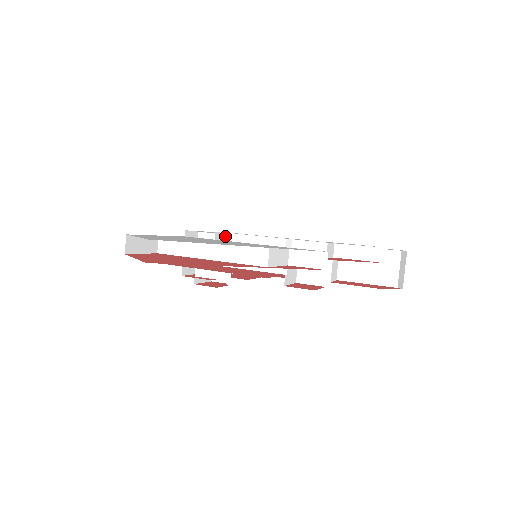
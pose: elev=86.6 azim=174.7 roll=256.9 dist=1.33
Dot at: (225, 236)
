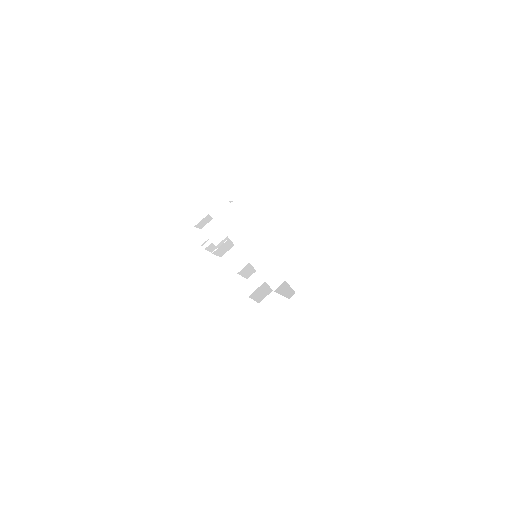
Dot at: occluded
